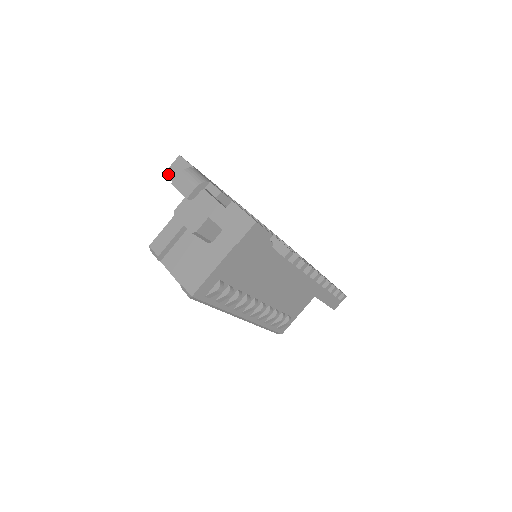
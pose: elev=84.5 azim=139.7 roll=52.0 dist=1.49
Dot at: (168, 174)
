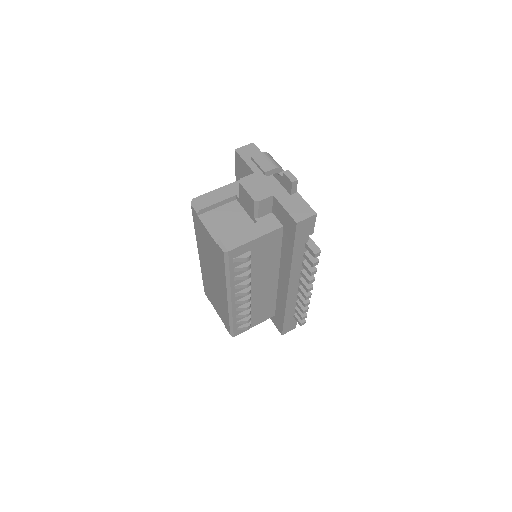
Dot at: (239, 151)
